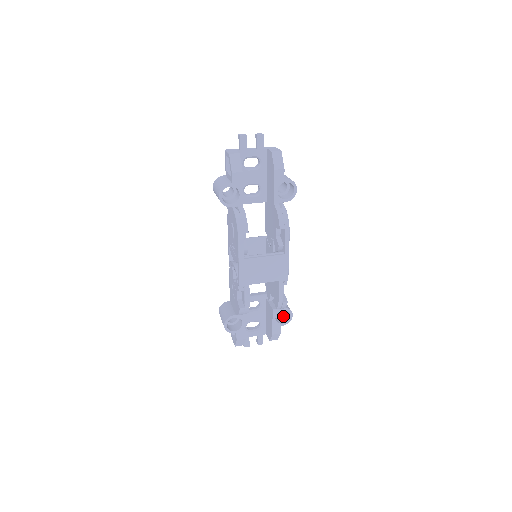
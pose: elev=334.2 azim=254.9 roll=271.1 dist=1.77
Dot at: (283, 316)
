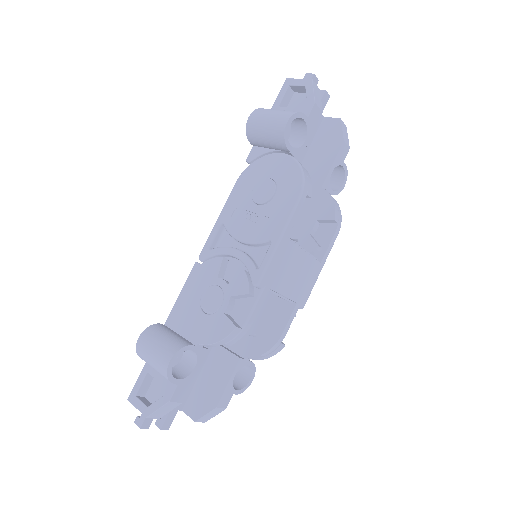
Dot at: occluded
